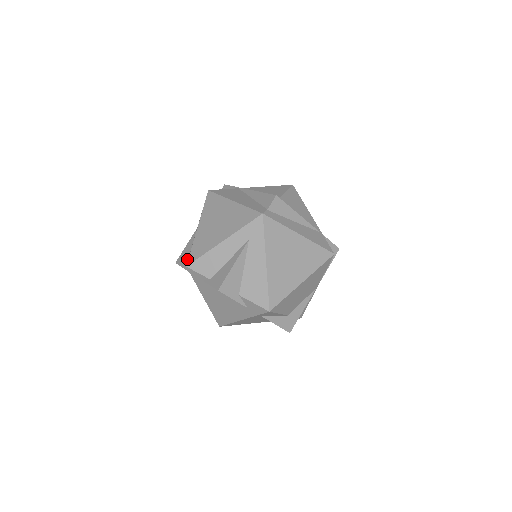
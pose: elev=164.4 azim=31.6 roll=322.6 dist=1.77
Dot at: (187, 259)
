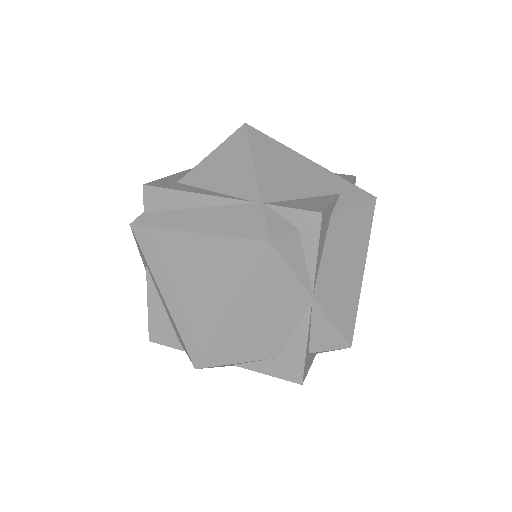
Dot at: occluded
